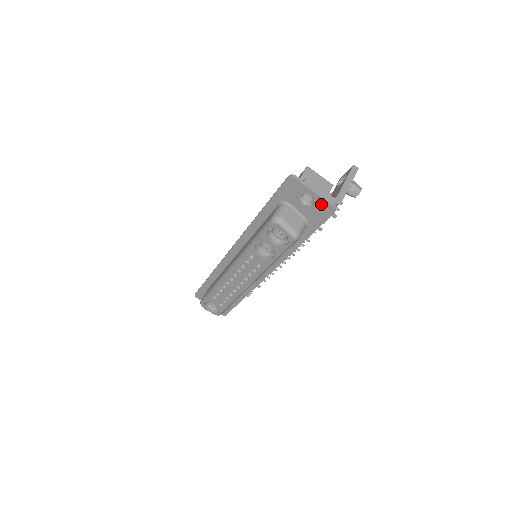
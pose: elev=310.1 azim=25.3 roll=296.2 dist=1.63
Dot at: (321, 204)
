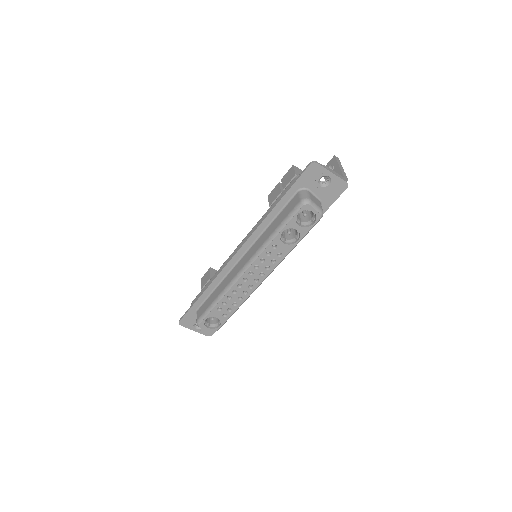
Dot at: (336, 183)
